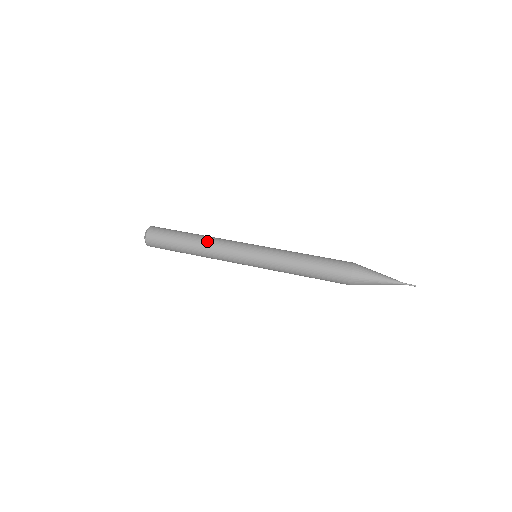
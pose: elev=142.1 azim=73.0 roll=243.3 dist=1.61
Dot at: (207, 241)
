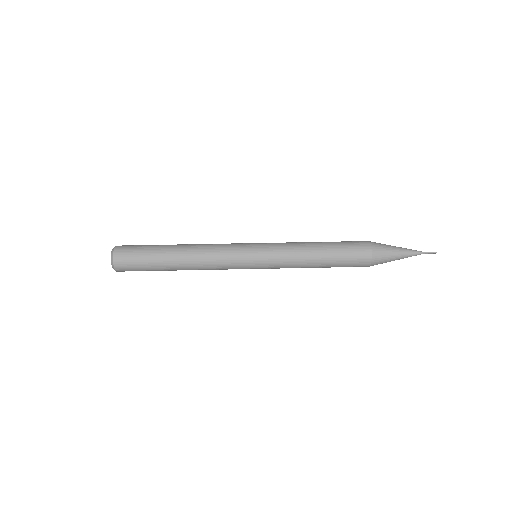
Dot at: (195, 254)
